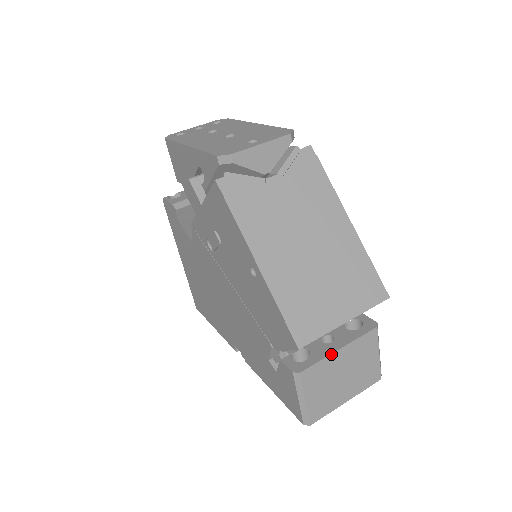
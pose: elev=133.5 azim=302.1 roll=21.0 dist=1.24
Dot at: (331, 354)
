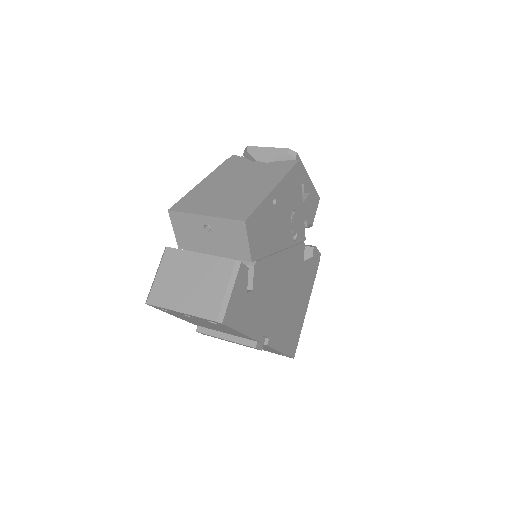
Dot at: (192, 252)
